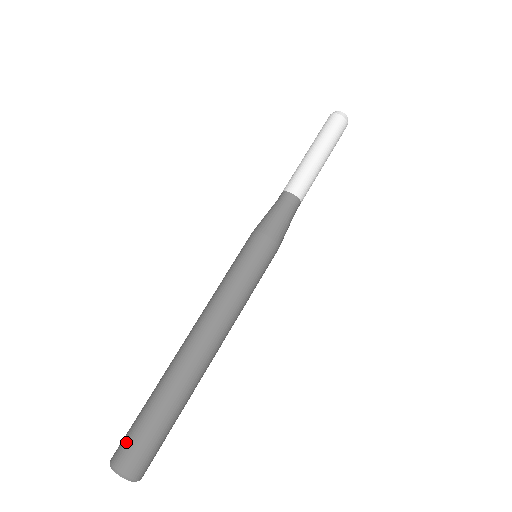
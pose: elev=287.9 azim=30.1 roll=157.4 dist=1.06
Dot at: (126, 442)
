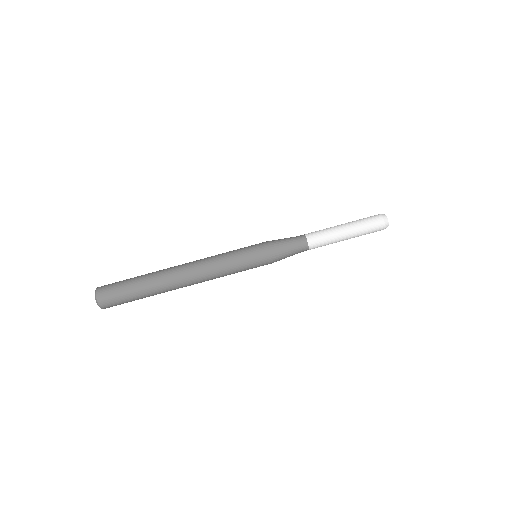
Dot at: (112, 297)
